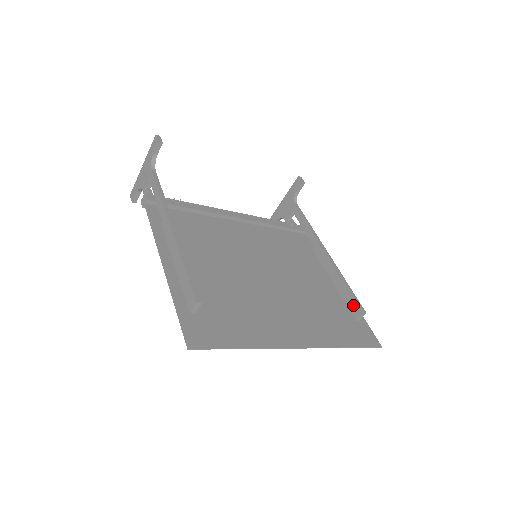
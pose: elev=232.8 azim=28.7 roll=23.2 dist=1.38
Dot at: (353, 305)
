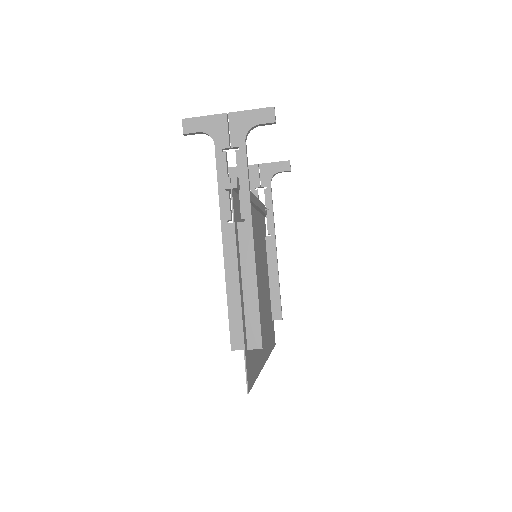
Dot at: (277, 309)
